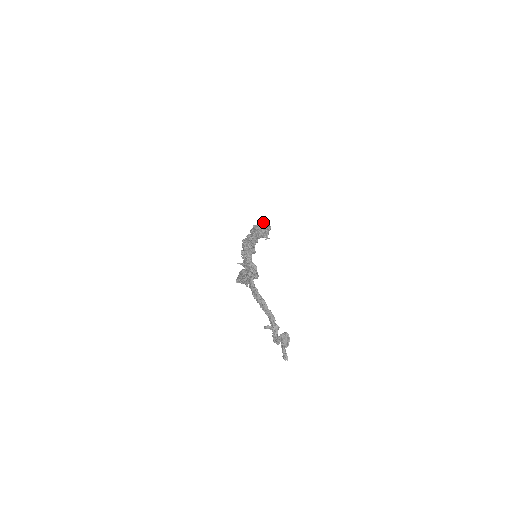
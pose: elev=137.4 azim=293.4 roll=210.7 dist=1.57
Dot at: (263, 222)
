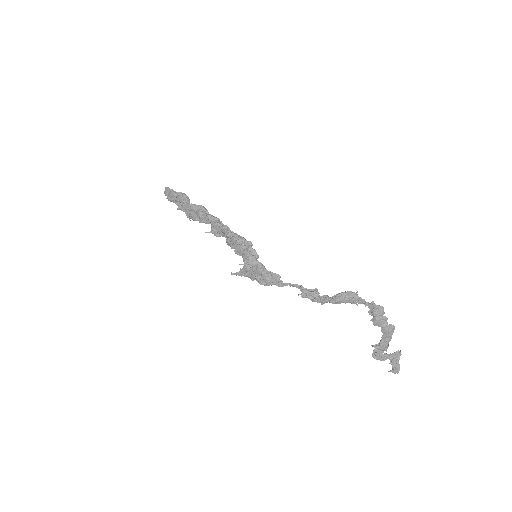
Dot at: (185, 197)
